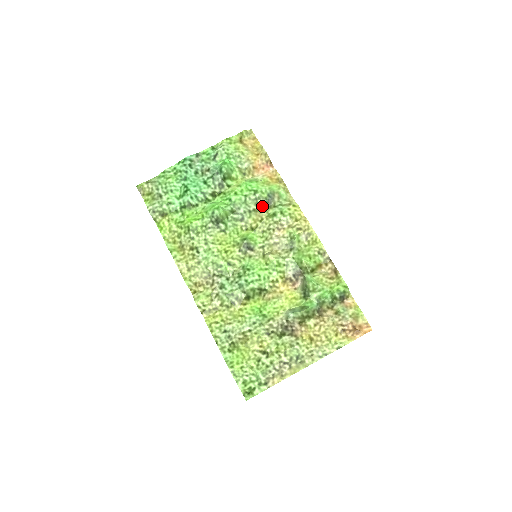
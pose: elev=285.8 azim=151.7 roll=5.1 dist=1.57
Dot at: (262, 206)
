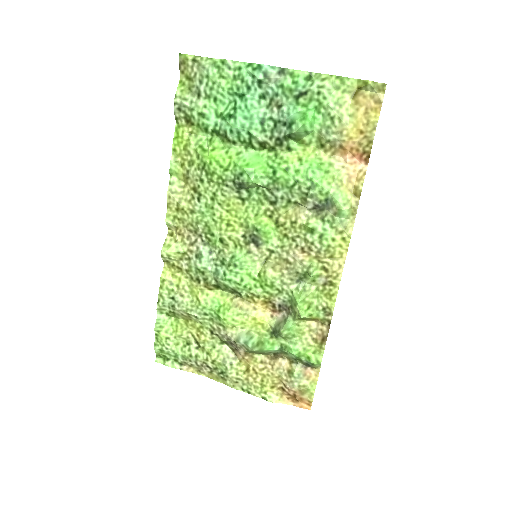
Dot at: (309, 206)
